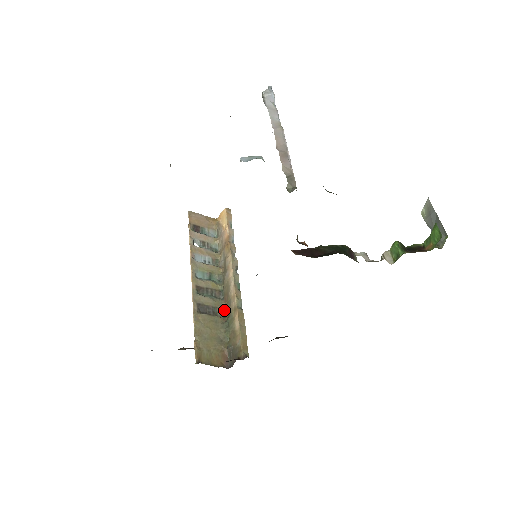
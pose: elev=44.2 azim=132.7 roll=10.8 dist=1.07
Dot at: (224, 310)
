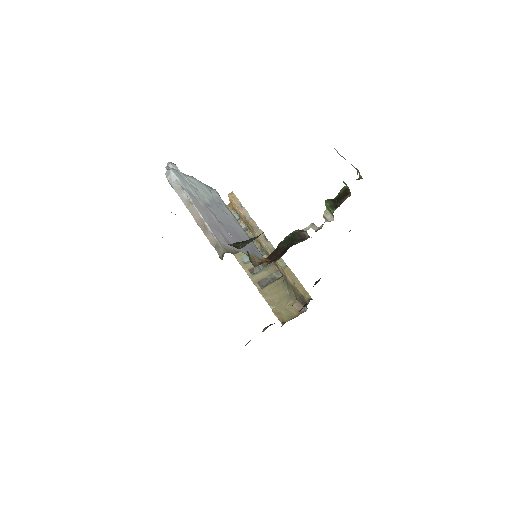
Dot at: (278, 271)
